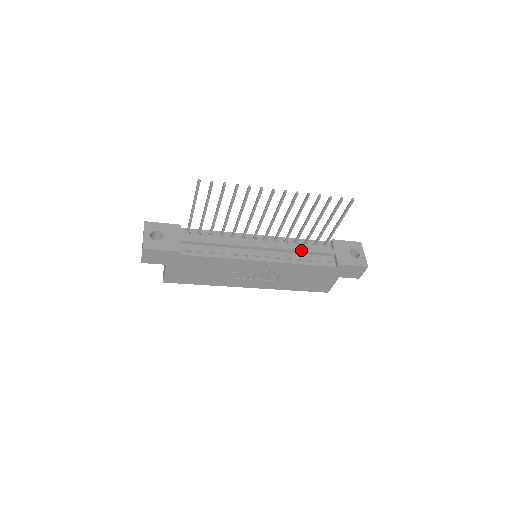
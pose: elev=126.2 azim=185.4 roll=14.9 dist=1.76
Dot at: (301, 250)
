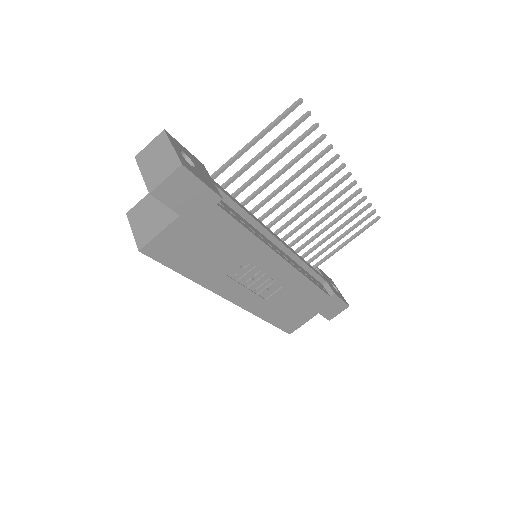
Dot at: (307, 264)
